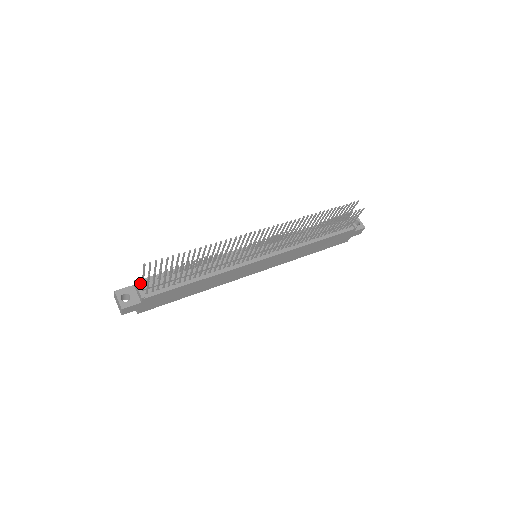
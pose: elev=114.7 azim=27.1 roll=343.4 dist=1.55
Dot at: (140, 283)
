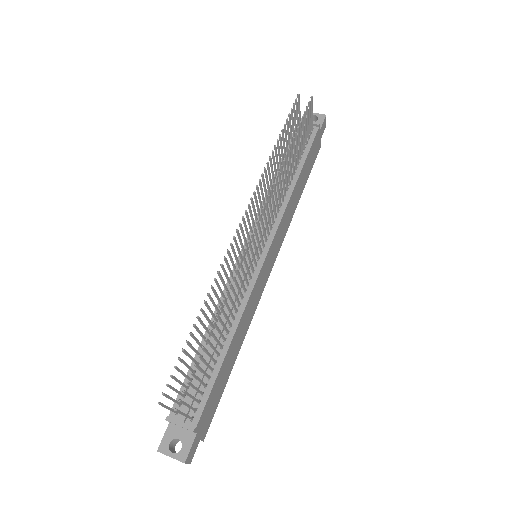
Dot at: (174, 415)
